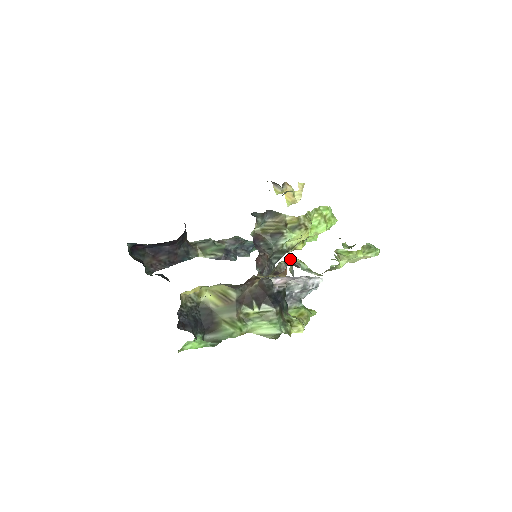
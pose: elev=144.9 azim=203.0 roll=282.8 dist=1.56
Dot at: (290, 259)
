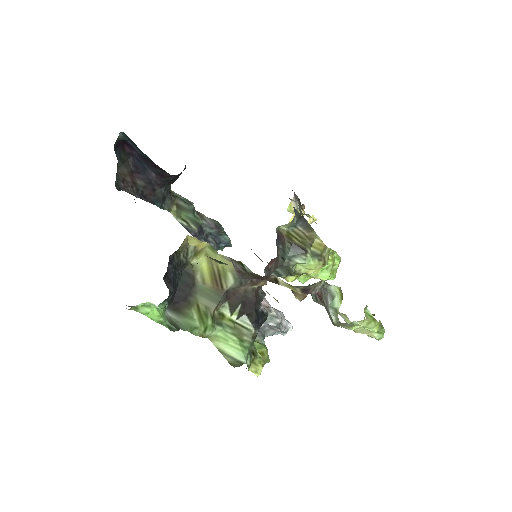
Dot at: (331, 285)
